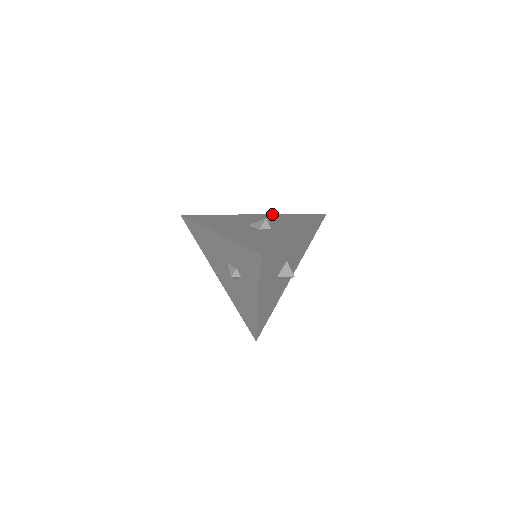
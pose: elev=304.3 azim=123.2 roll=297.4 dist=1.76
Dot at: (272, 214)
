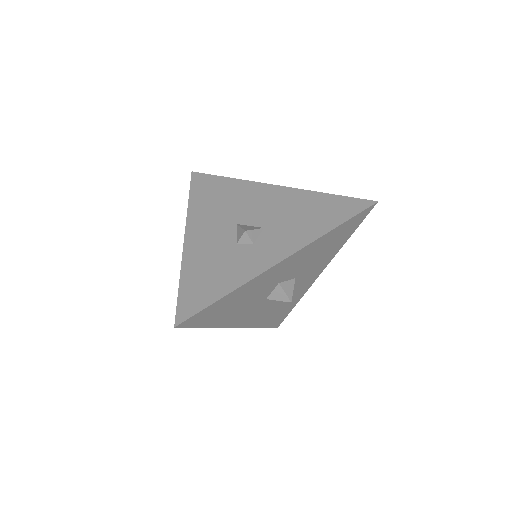
Dot at: (297, 189)
